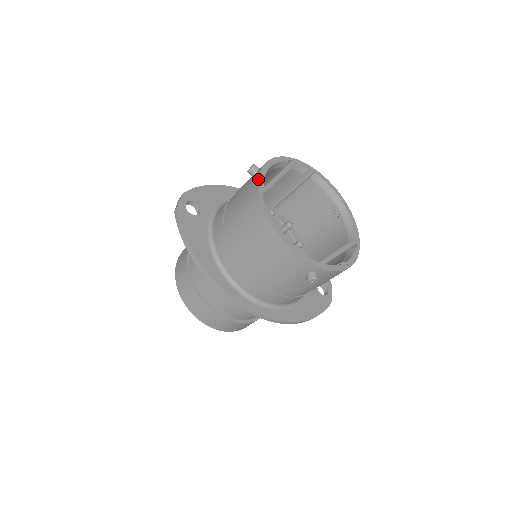
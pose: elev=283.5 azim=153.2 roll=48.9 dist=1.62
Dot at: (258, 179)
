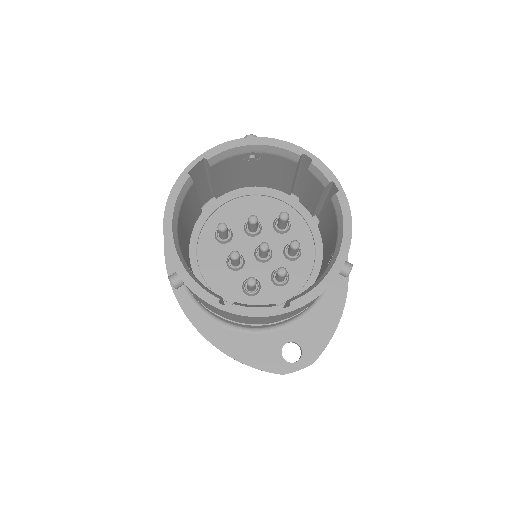
Dot at: (219, 144)
